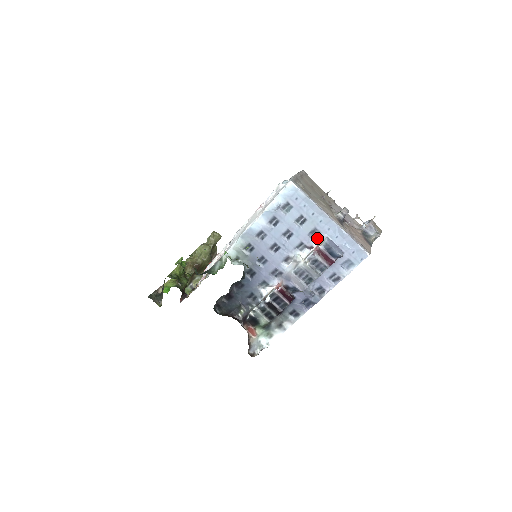
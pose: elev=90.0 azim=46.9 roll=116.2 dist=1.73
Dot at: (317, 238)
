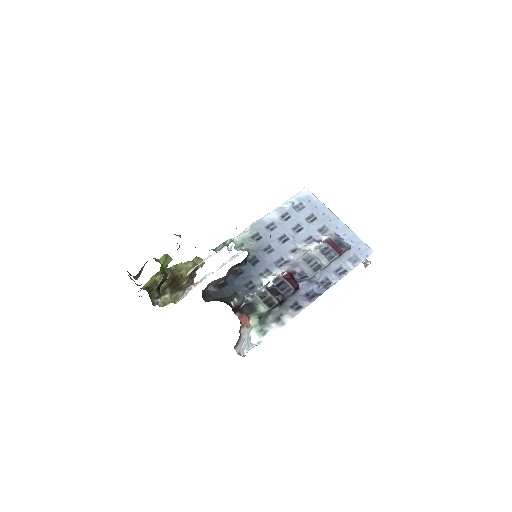
Dot at: (326, 234)
